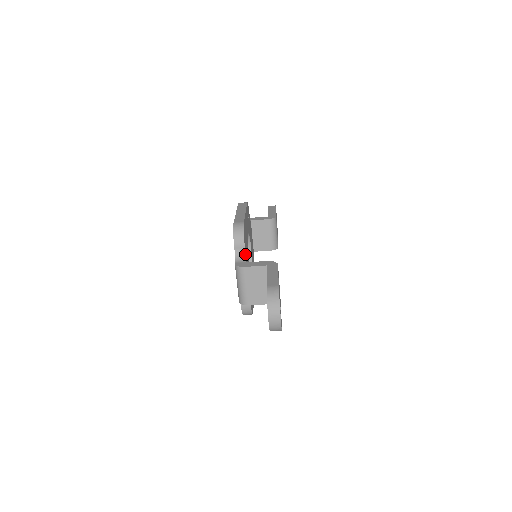
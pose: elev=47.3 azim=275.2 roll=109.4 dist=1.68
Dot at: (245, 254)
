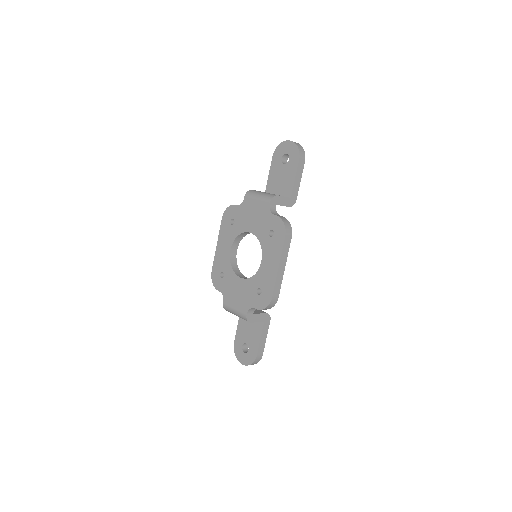
Dot at: occluded
